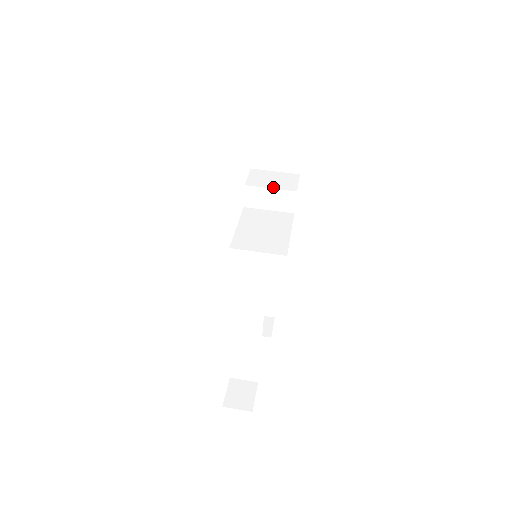
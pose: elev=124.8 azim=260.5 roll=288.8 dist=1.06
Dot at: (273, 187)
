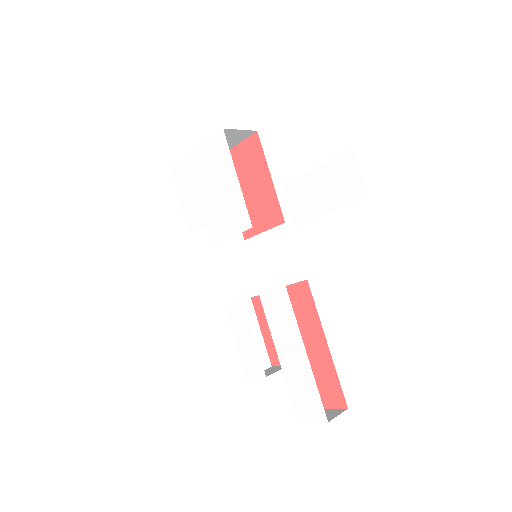
Dot at: occluded
